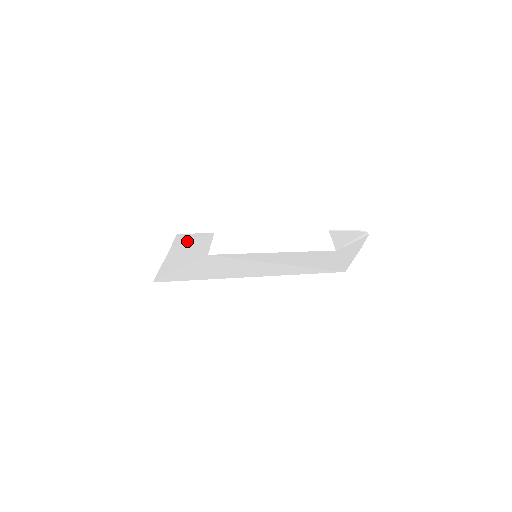
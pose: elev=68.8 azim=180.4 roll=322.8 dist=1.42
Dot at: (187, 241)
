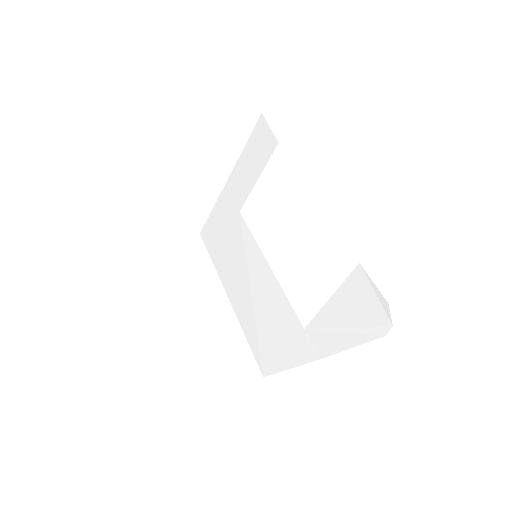
Dot at: (252, 151)
